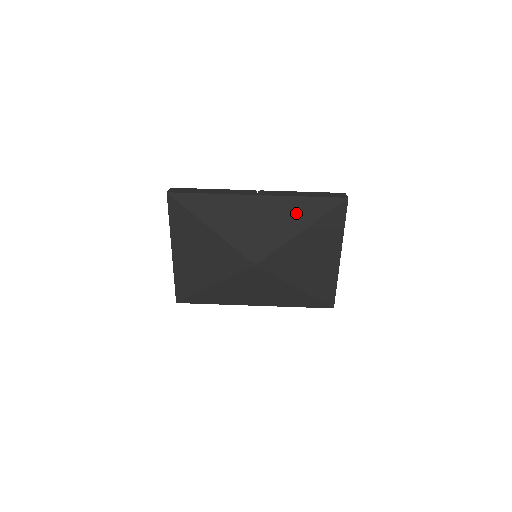
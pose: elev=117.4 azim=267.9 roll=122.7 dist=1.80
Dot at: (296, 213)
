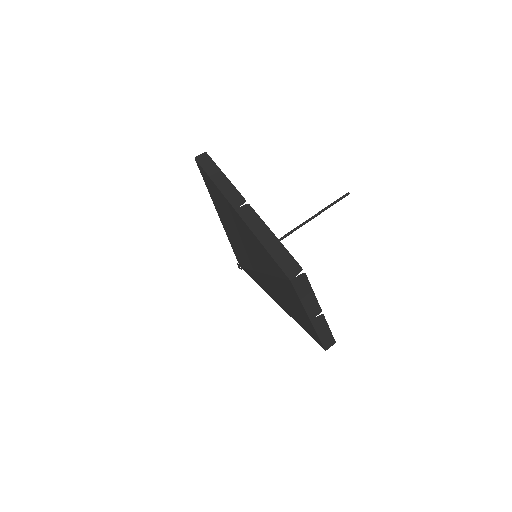
Dot at: (258, 253)
